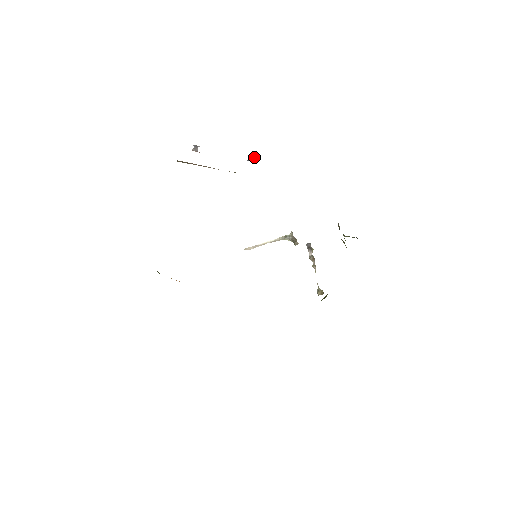
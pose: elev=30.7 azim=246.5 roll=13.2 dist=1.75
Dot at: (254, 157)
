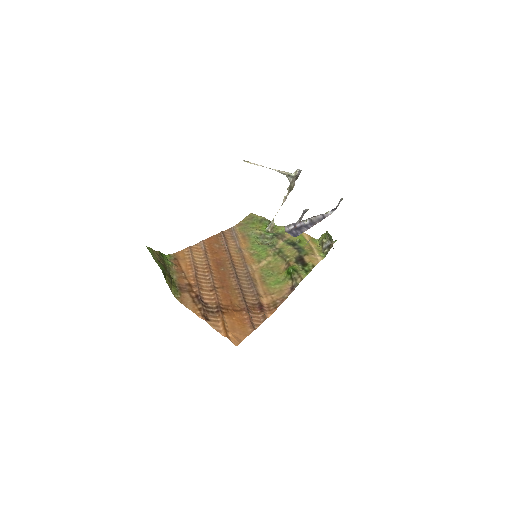
Dot at: occluded
